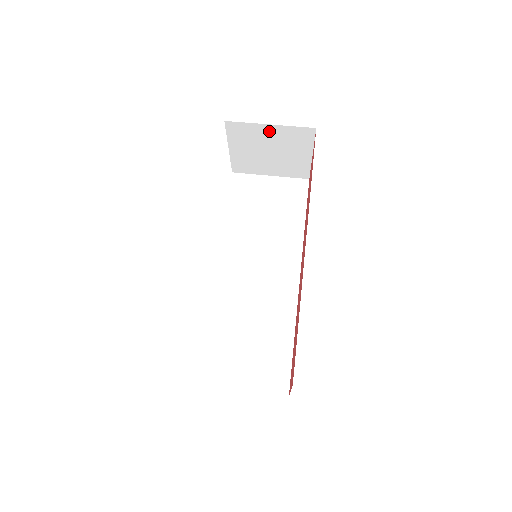
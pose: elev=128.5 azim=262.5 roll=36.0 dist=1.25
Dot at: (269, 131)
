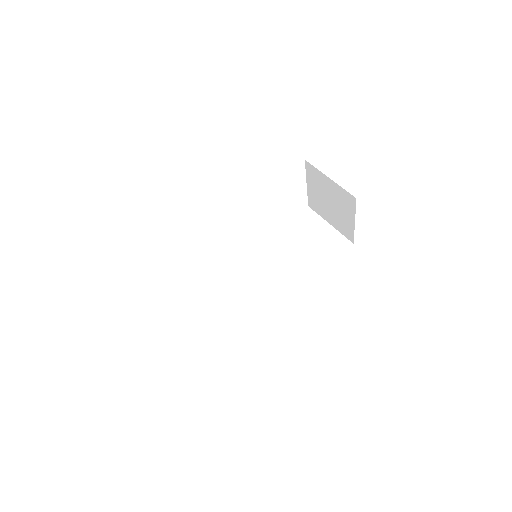
Dot at: (329, 184)
